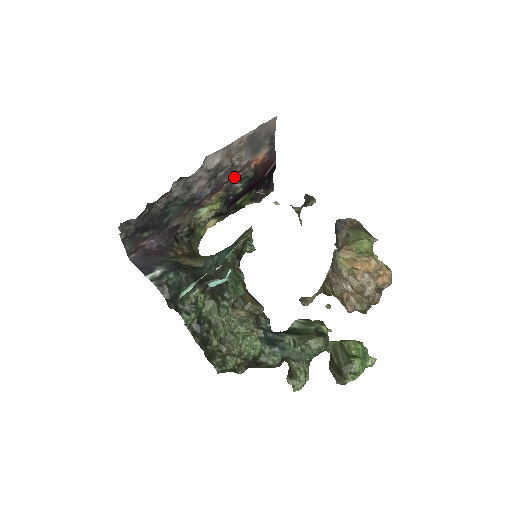
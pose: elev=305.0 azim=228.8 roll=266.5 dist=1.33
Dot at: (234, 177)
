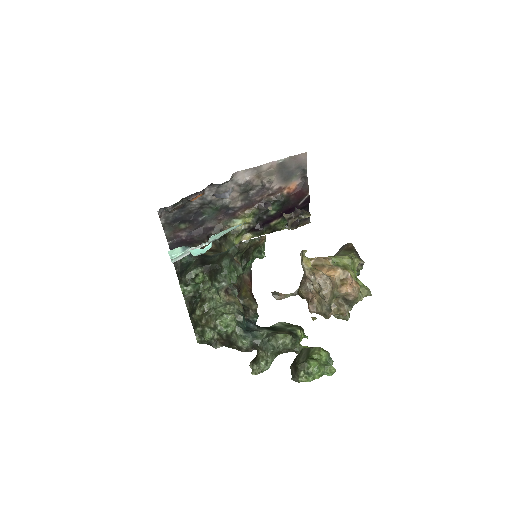
Dot at: (267, 198)
